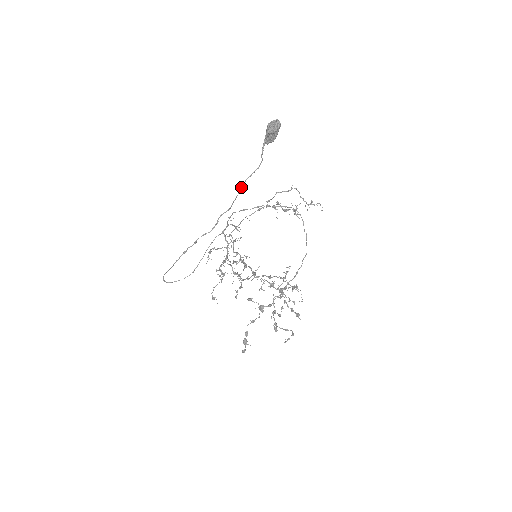
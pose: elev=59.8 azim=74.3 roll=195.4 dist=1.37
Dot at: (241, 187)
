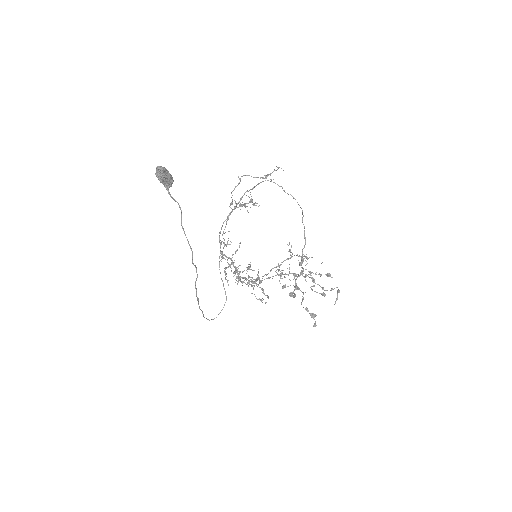
Dot at: (184, 233)
